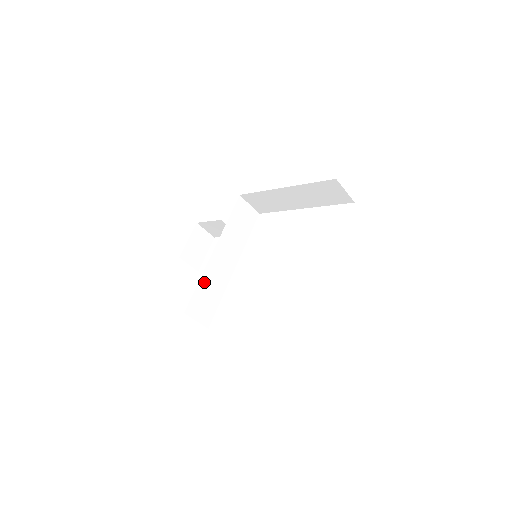
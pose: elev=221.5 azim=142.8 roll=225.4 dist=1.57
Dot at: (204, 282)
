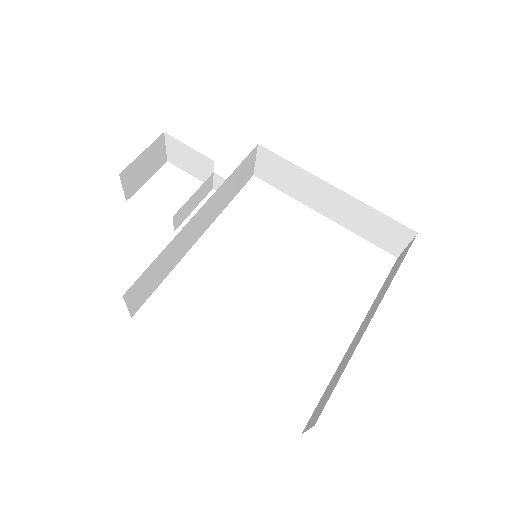
Dot at: (165, 253)
